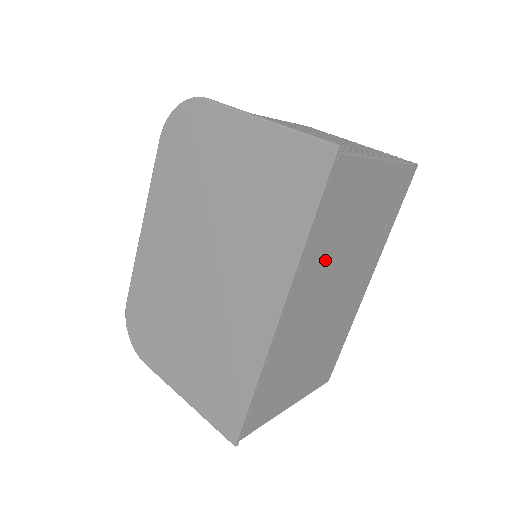
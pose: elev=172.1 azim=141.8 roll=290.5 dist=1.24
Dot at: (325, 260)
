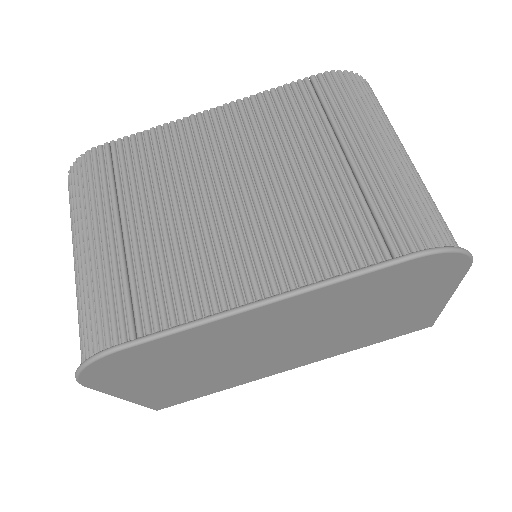
Dot at: occluded
